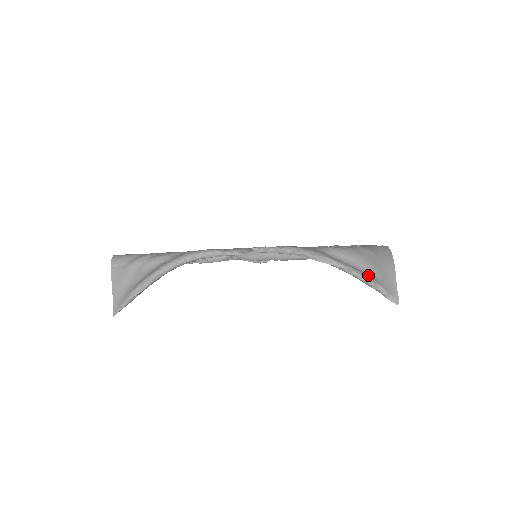
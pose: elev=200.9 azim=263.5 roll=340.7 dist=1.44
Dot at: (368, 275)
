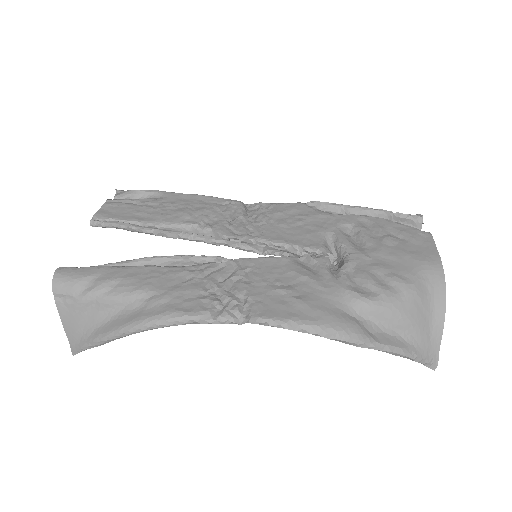
Dot at: (406, 344)
